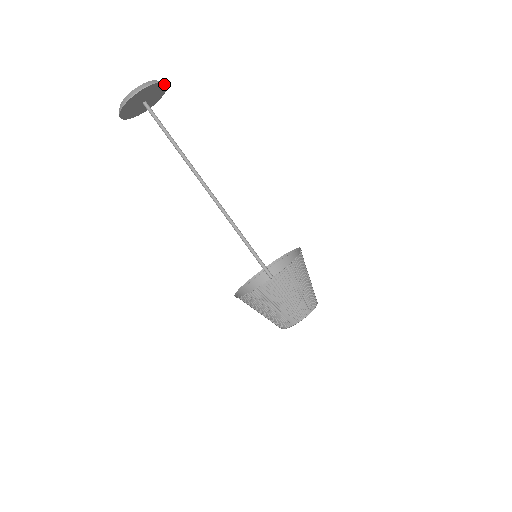
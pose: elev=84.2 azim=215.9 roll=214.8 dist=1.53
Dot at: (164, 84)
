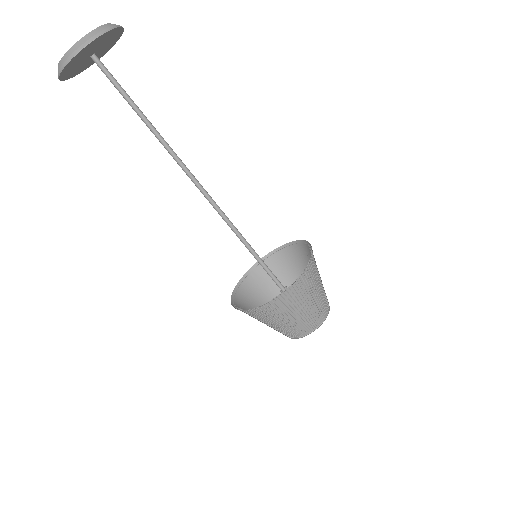
Dot at: (111, 30)
